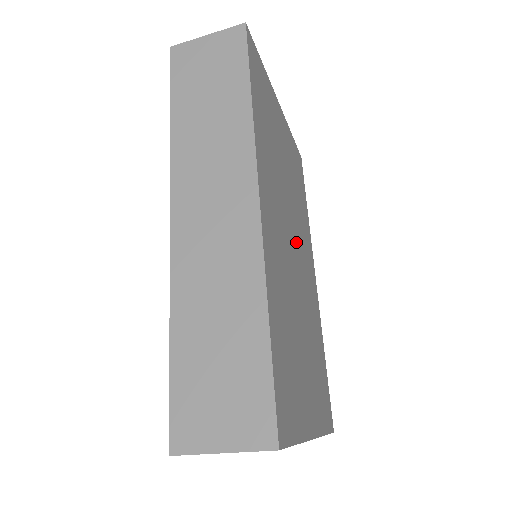
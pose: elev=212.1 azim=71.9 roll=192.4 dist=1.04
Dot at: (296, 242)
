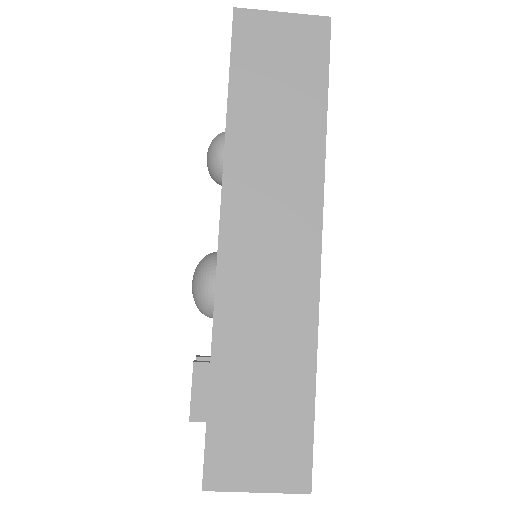
Dot at: occluded
